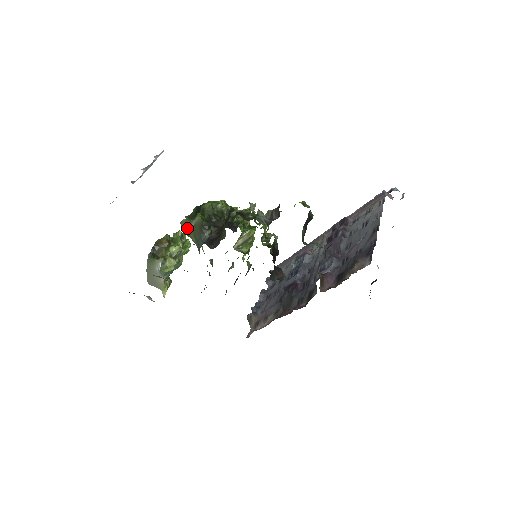
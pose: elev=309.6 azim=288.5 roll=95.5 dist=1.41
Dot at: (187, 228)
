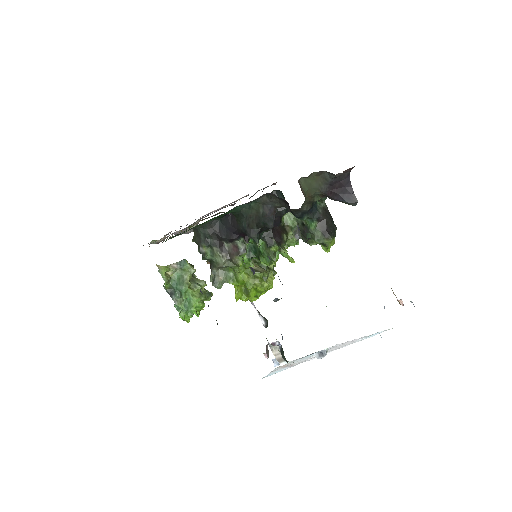
Dot at: occluded
